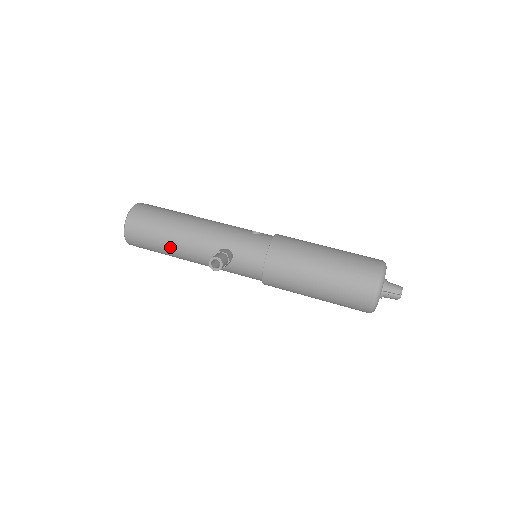
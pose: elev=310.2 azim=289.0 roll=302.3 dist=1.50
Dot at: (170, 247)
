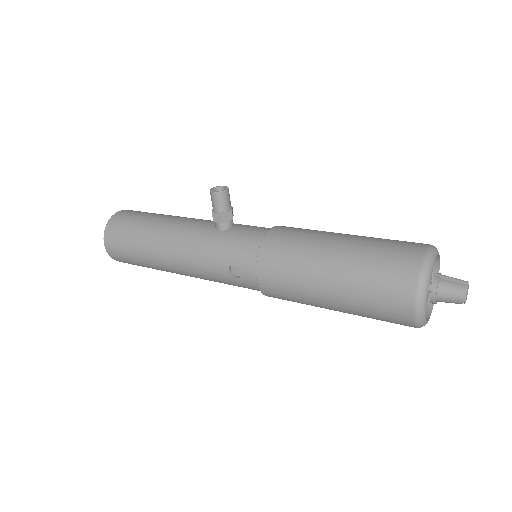
Dot at: (158, 222)
